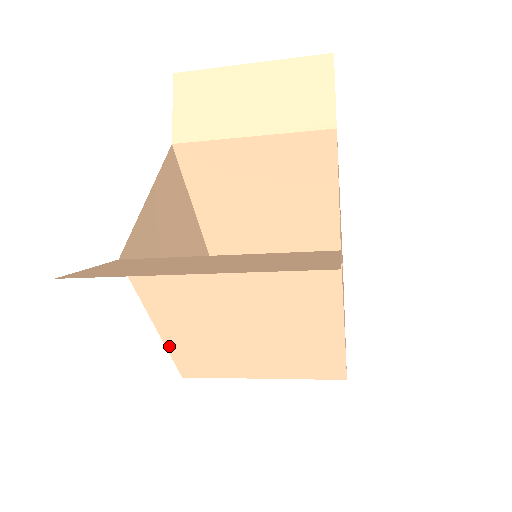
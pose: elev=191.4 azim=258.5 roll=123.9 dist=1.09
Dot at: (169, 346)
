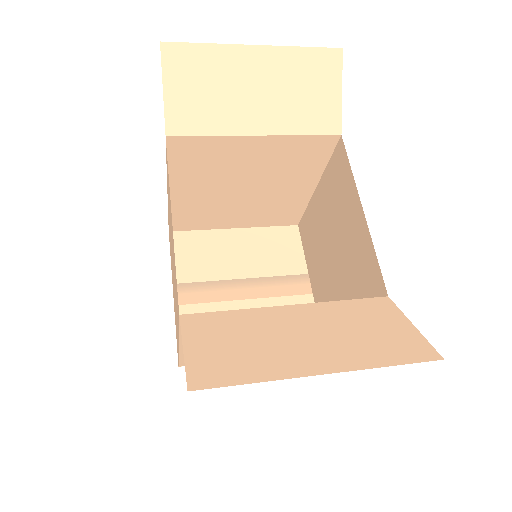
Dot at: (182, 353)
